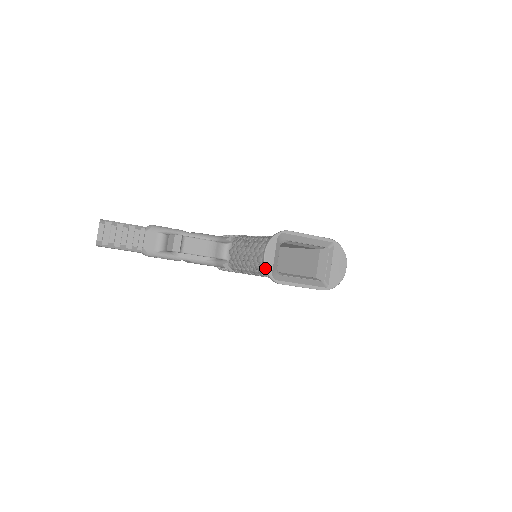
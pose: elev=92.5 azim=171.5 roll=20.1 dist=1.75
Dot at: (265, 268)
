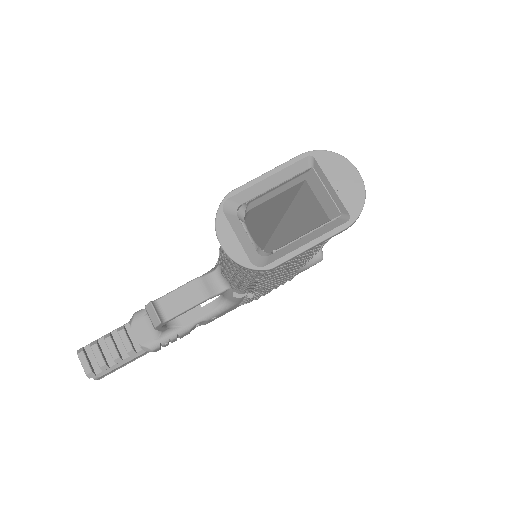
Dot at: (236, 263)
